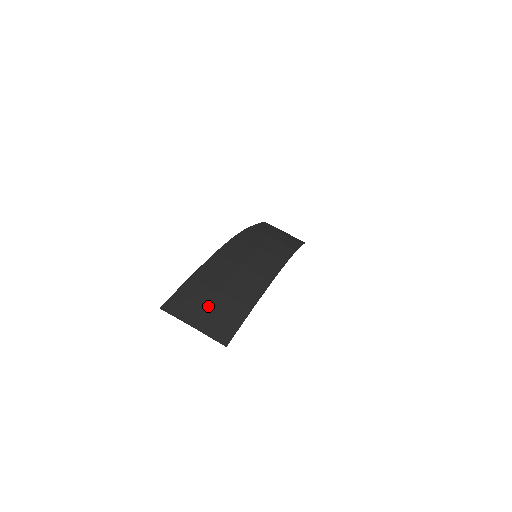
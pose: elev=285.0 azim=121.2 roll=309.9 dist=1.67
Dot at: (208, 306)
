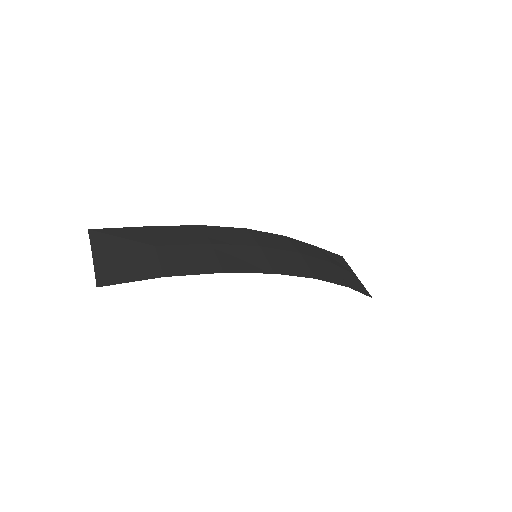
Dot at: (128, 251)
